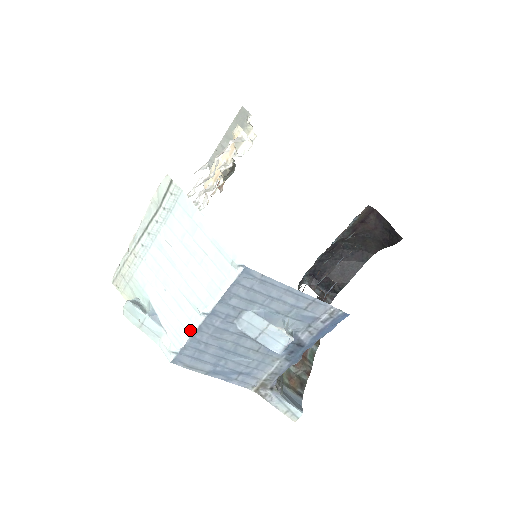
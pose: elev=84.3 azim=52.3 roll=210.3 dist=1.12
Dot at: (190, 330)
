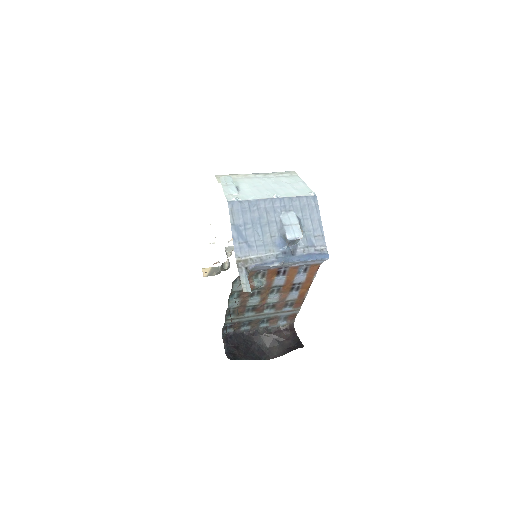
Dot at: (259, 198)
